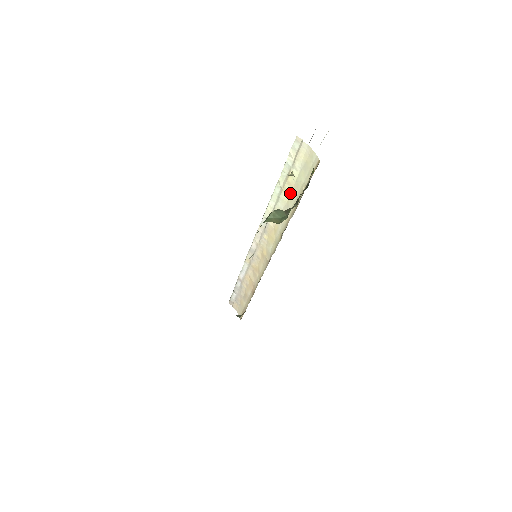
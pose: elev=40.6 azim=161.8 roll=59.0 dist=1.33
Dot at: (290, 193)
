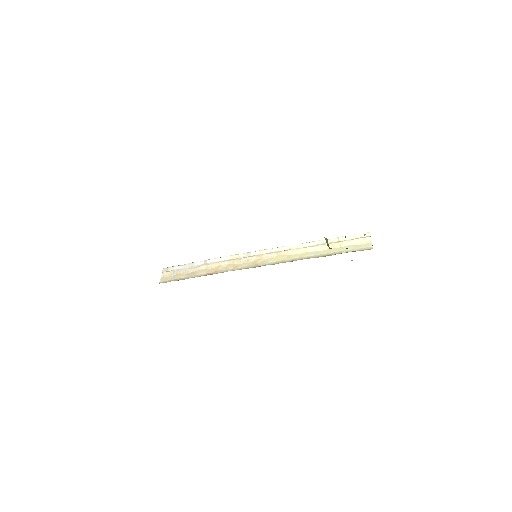
Dot at: (329, 249)
